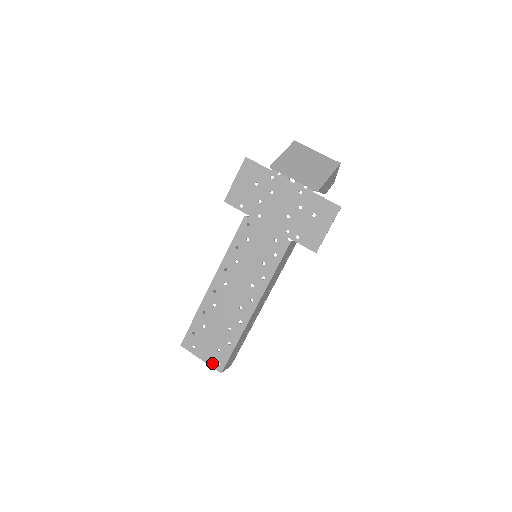
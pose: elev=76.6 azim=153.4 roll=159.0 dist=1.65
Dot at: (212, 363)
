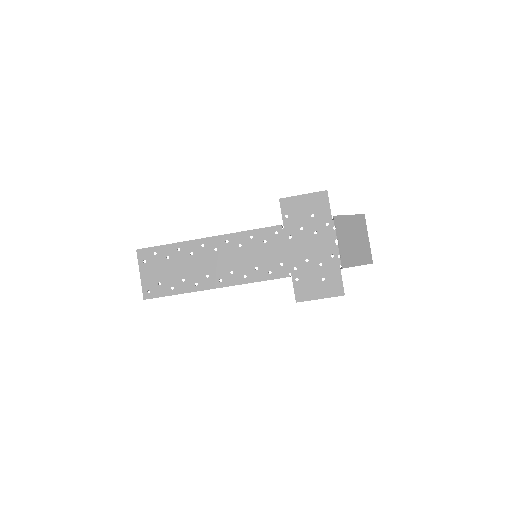
Dot at: (145, 286)
